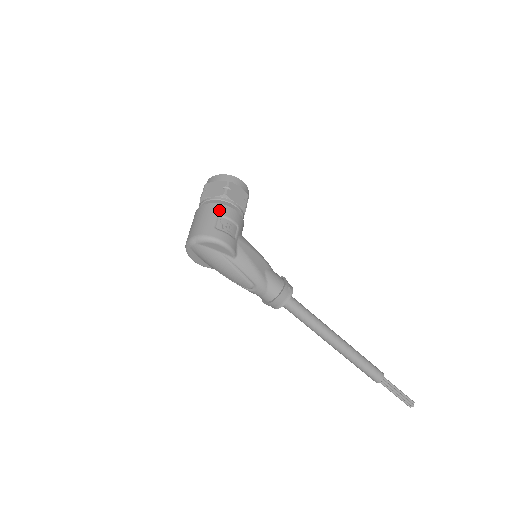
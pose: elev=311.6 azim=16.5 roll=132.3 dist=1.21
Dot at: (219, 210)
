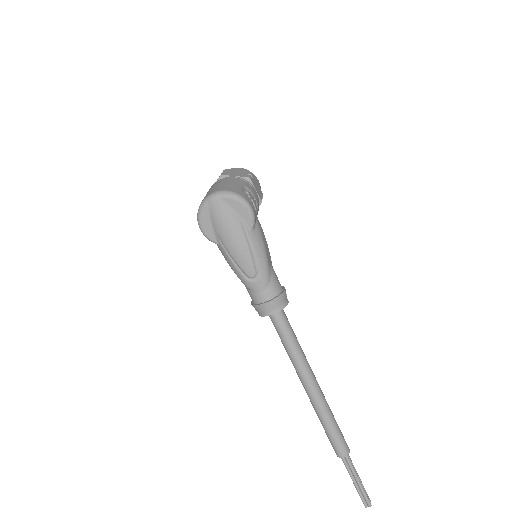
Dot at: (245, 183)
